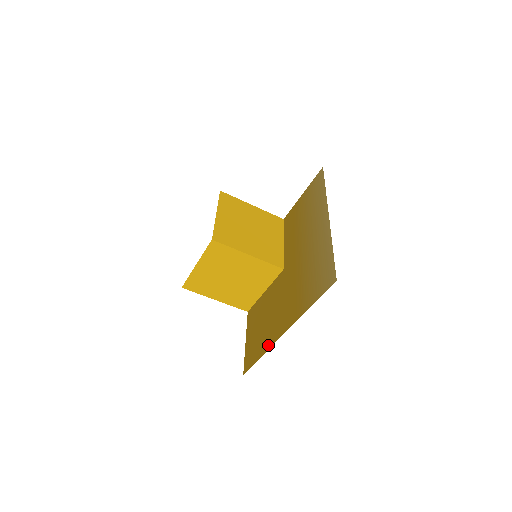
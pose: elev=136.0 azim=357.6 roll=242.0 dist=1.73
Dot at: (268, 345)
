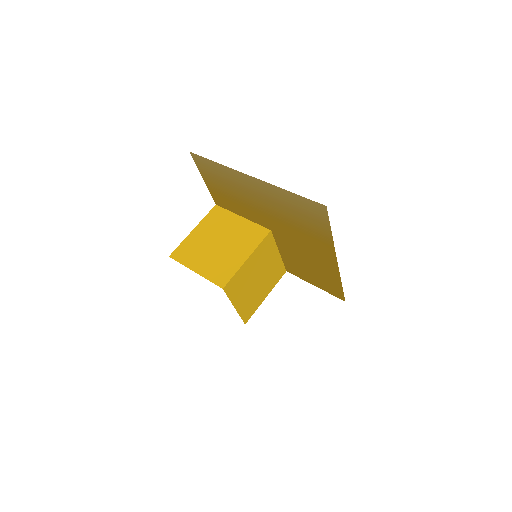
Dot at: (336, 275)
